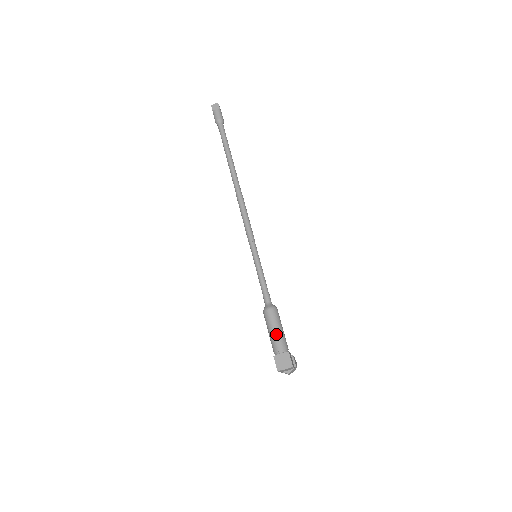
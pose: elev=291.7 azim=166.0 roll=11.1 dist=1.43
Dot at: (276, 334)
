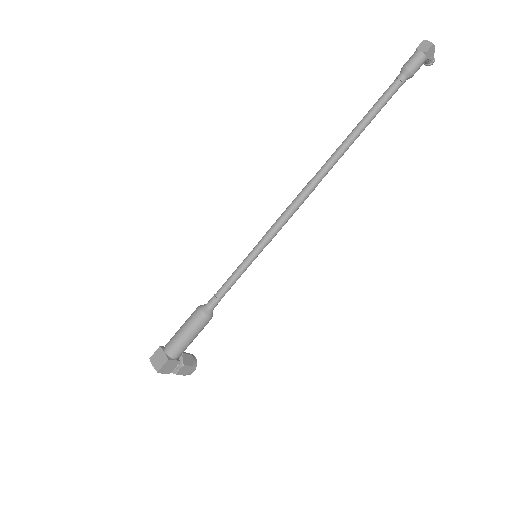
Dot at: (179, 335)
